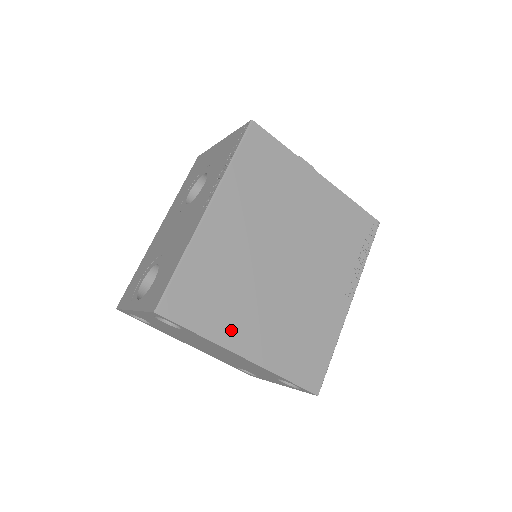
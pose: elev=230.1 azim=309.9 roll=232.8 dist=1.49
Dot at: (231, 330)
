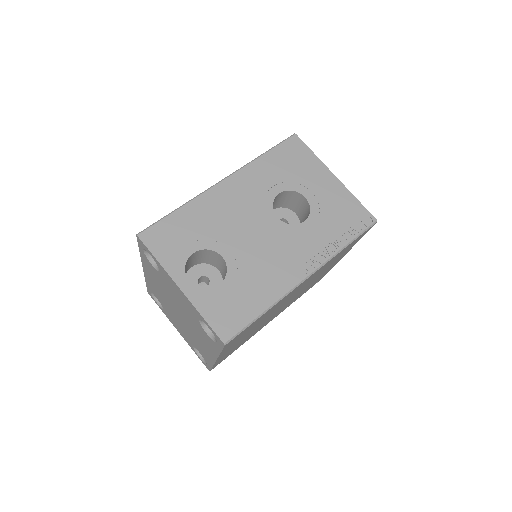
Dot at: occluded
